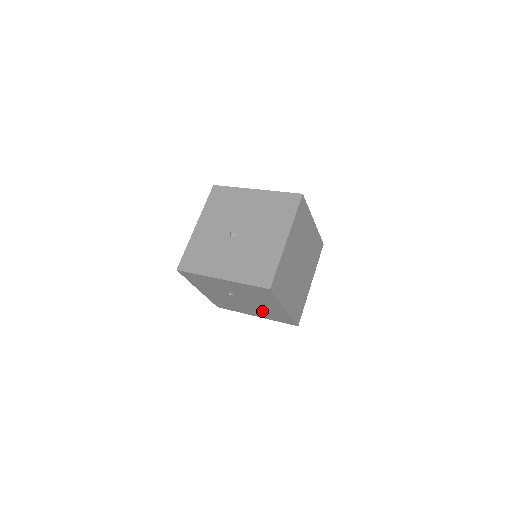
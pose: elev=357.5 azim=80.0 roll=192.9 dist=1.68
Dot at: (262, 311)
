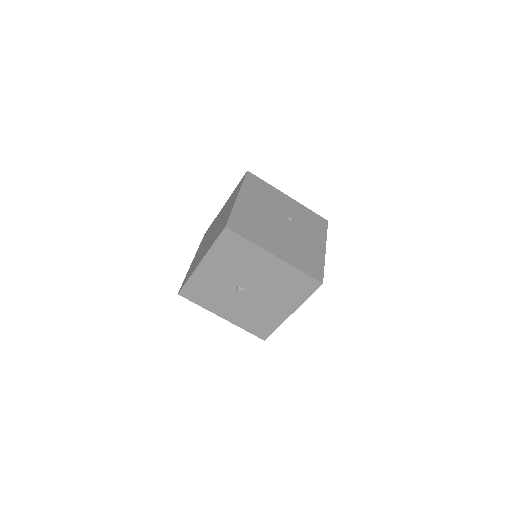
Dot at: occluded
